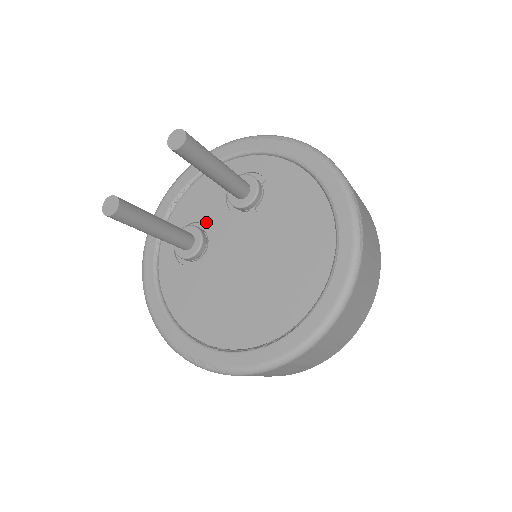
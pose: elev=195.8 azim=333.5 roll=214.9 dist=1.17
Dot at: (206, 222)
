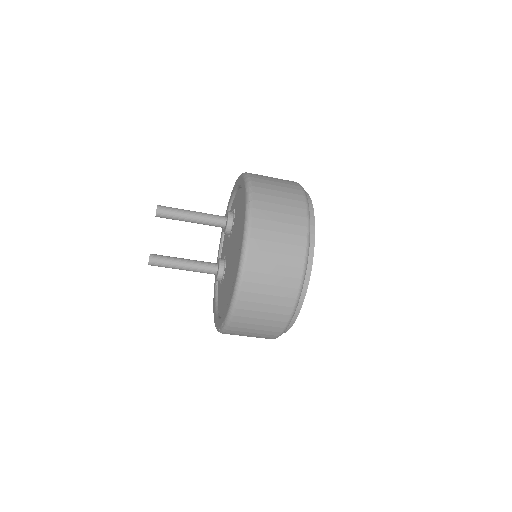
Dot at: (225, 254)
